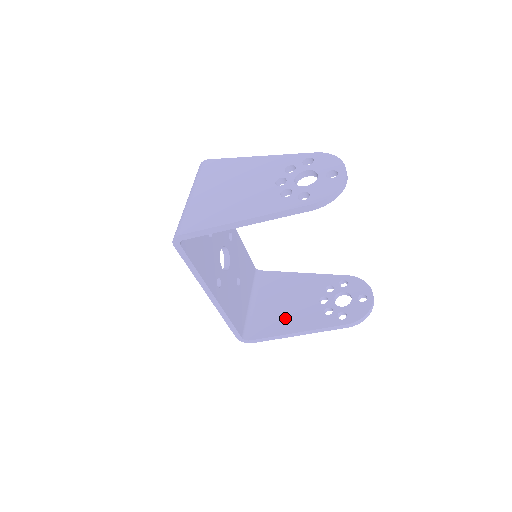
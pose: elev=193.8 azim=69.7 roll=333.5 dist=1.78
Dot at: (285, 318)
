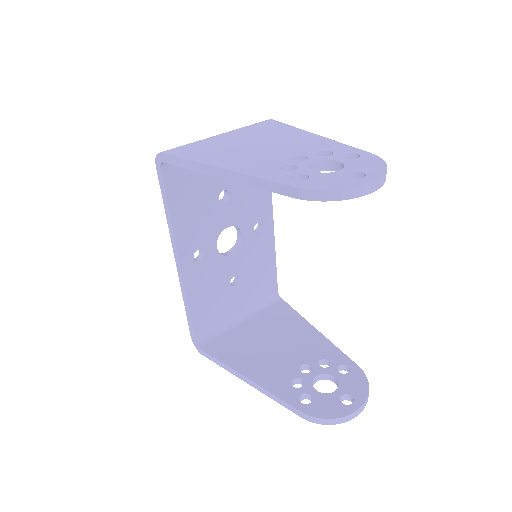
Dot at: (252, 355)
